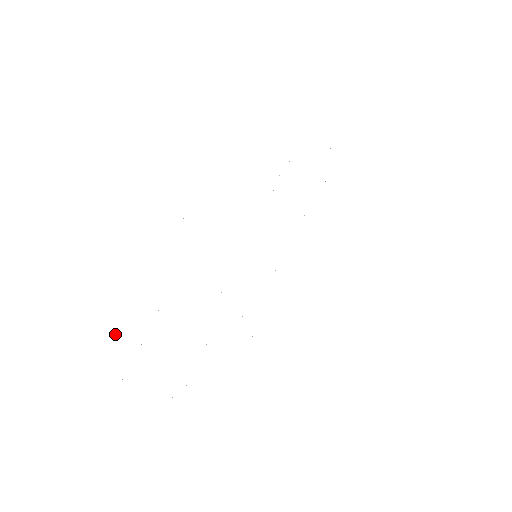
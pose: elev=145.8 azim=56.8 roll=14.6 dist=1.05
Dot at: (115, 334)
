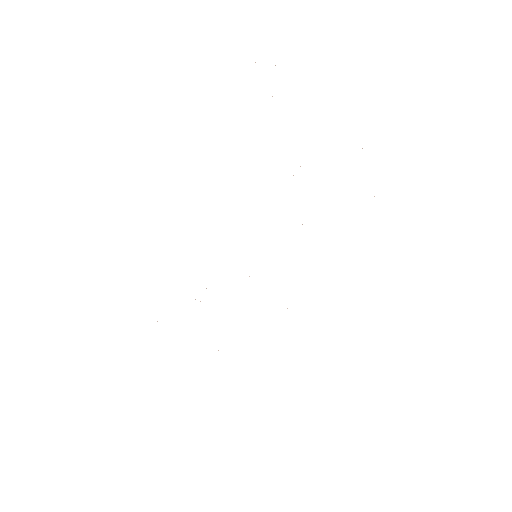
Dot at: occluded
